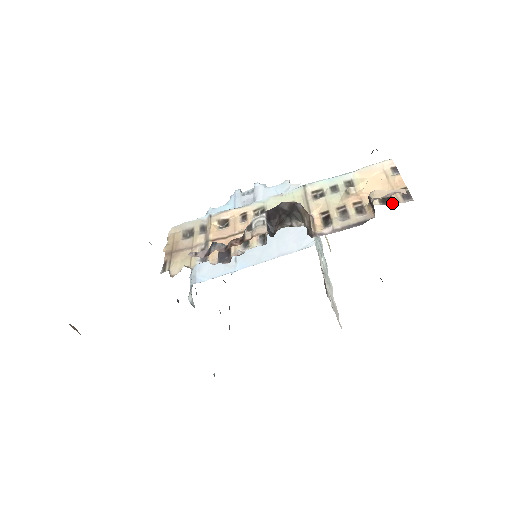
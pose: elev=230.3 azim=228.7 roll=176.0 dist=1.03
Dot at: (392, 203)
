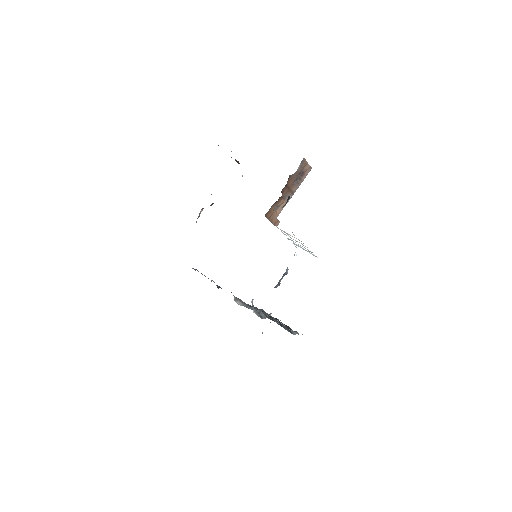
Dot at: occluded
